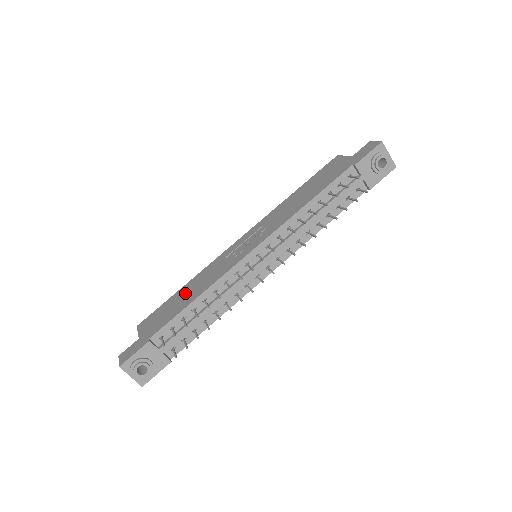
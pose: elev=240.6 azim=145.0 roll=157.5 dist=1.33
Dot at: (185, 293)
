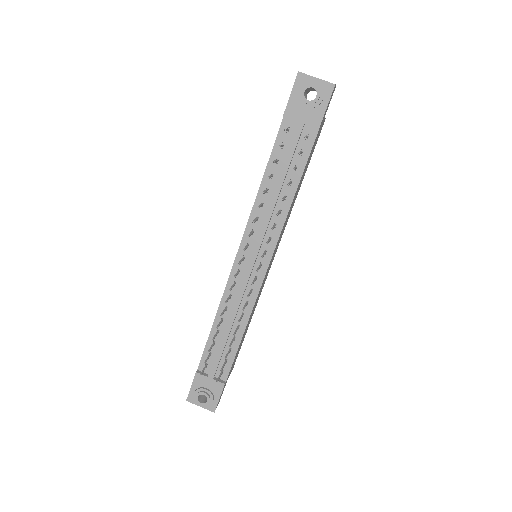
Dot at: occluded
